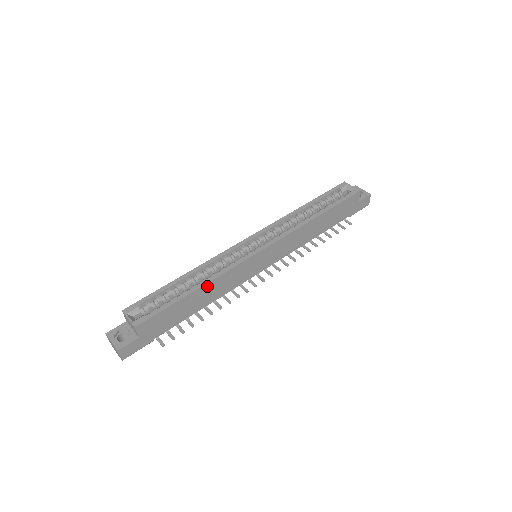
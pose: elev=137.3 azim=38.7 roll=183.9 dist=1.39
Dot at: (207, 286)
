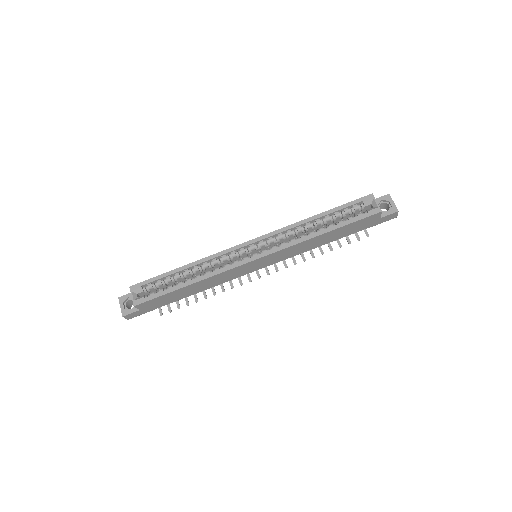
Dot at: (199, 282)
